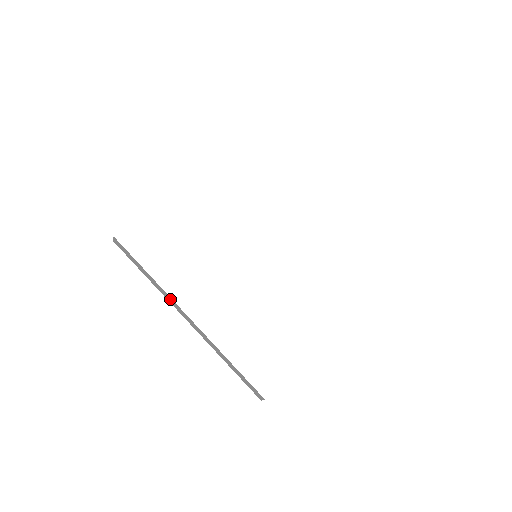
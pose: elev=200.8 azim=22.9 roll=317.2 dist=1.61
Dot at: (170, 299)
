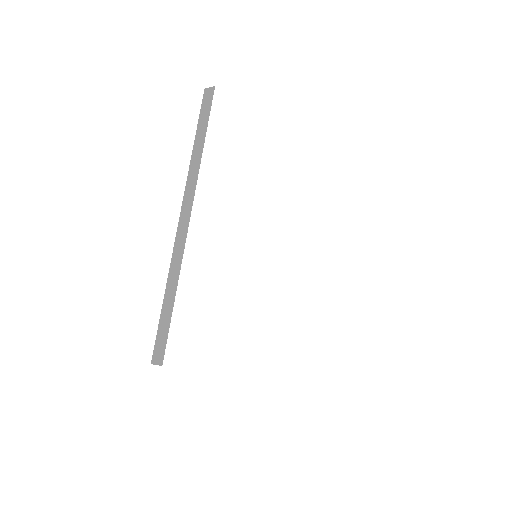
Dot at: occluded
